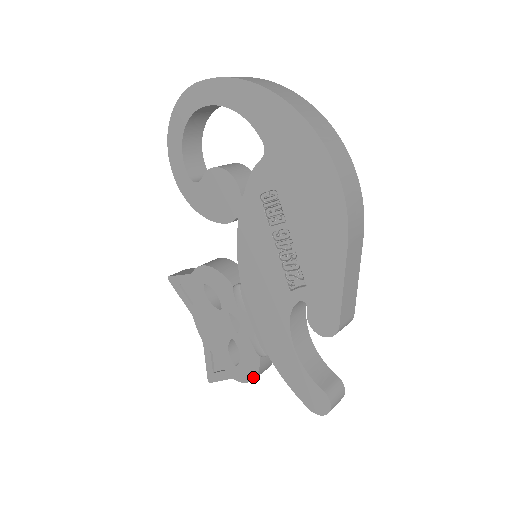
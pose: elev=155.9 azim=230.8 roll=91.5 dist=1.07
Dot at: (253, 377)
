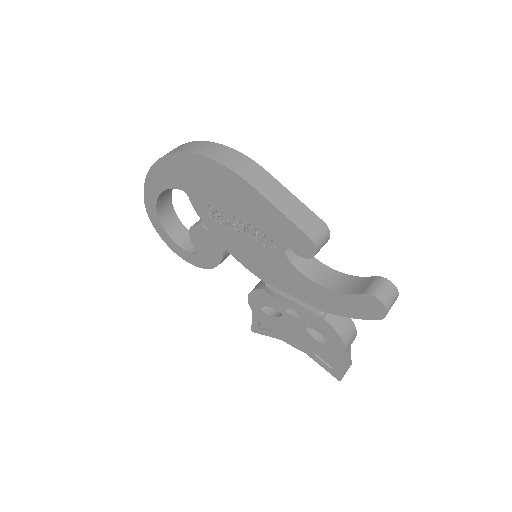
Dot at: (341, 340)
